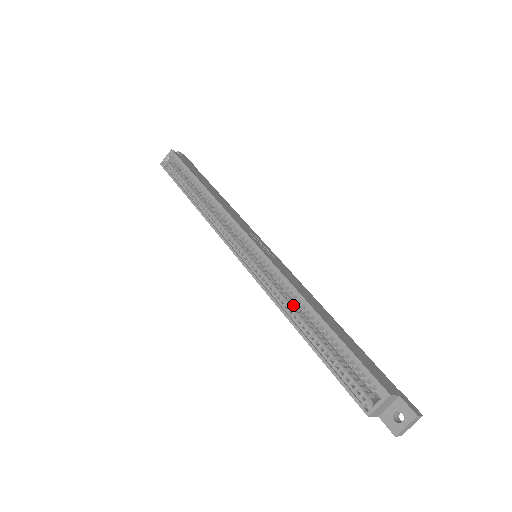
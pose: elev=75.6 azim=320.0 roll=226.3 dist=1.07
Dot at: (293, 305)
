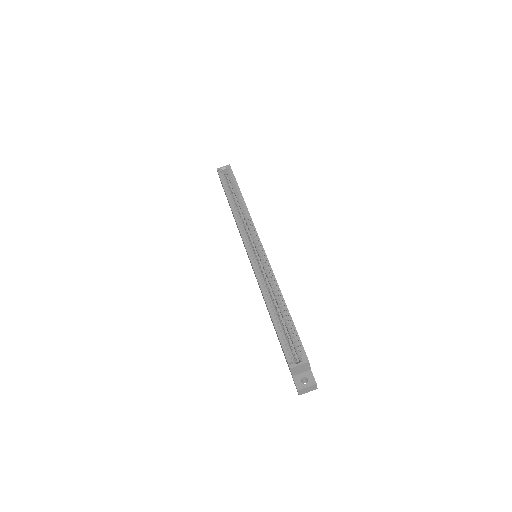
Dot at: (270, 292)
